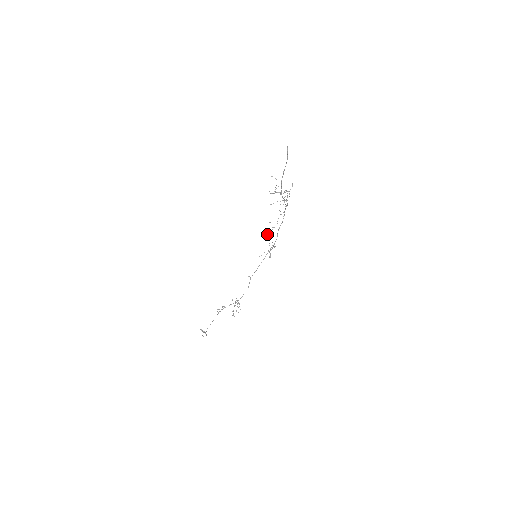
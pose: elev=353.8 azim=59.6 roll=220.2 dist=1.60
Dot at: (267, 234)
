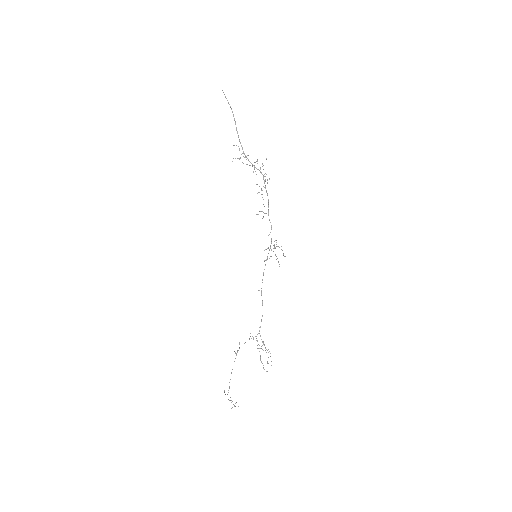
Dot at: (268, 235)
